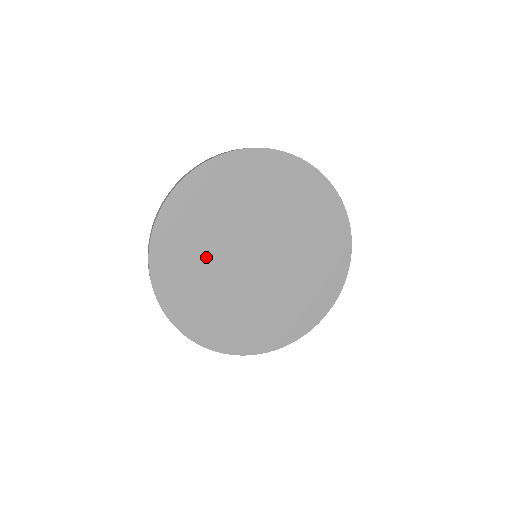
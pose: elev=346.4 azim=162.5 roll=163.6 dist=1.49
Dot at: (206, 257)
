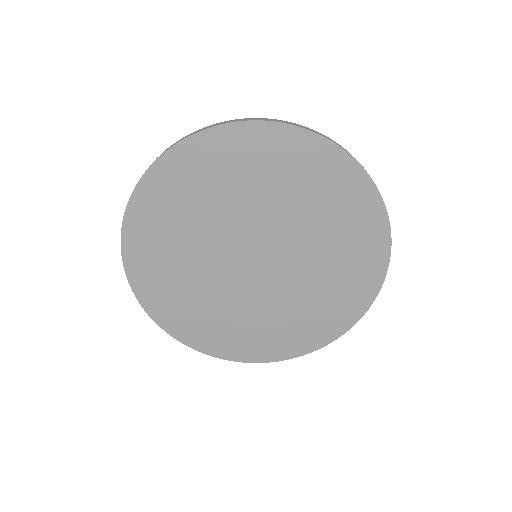
Dot at: (200, 224)
